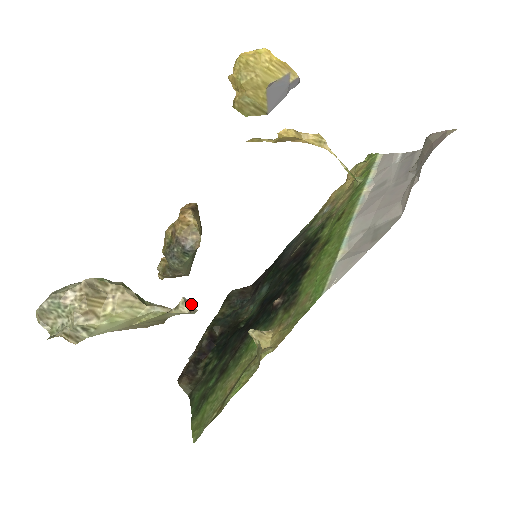
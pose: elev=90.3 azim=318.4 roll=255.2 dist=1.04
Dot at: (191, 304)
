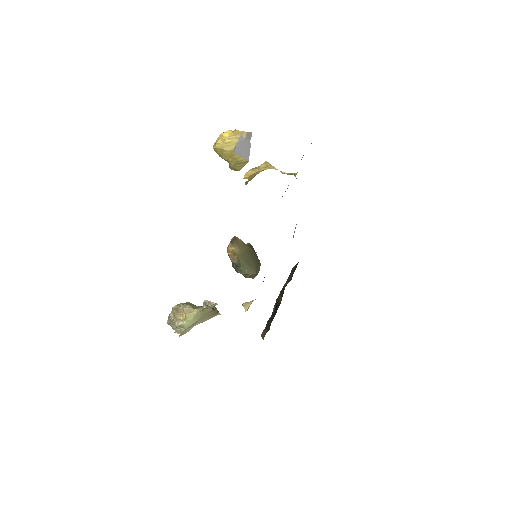
Dot at: (210, 302)
